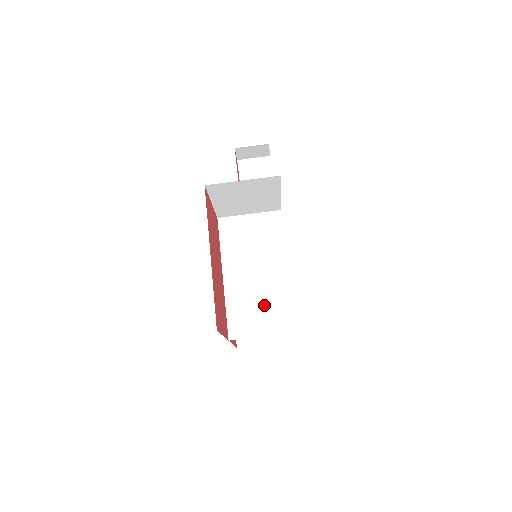
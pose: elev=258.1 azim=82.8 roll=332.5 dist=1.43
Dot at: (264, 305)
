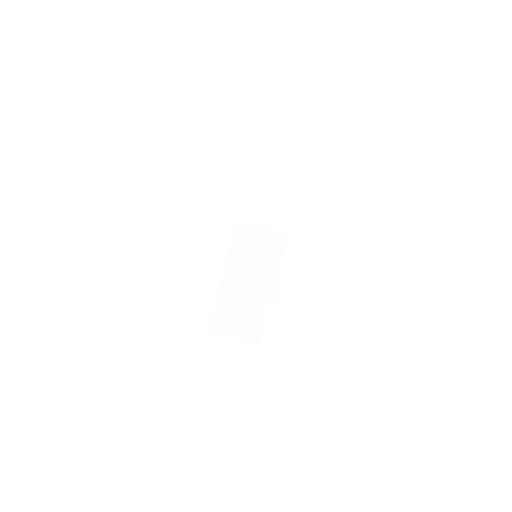
Dot at: (254, 280)
